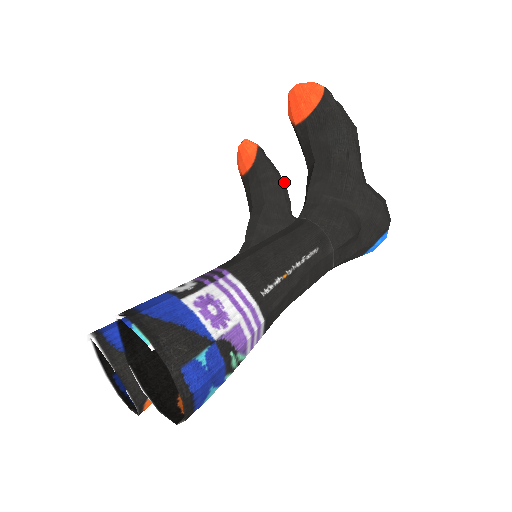
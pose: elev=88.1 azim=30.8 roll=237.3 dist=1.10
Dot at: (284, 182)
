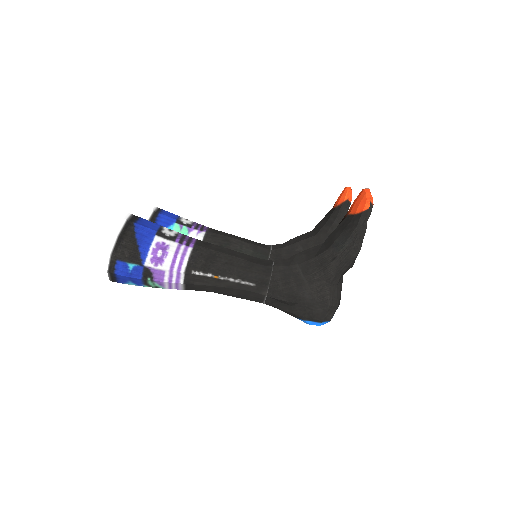
Dot at: occluded
